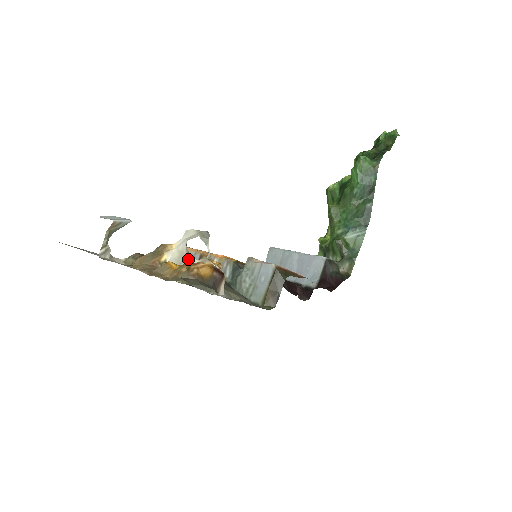
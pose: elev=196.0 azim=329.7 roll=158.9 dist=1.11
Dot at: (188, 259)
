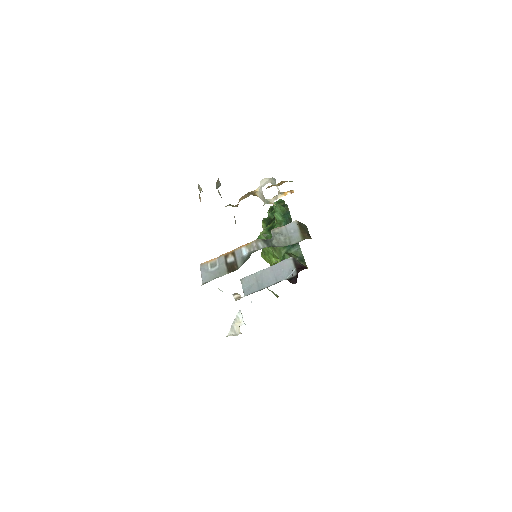
Dot at: (266, 199)
